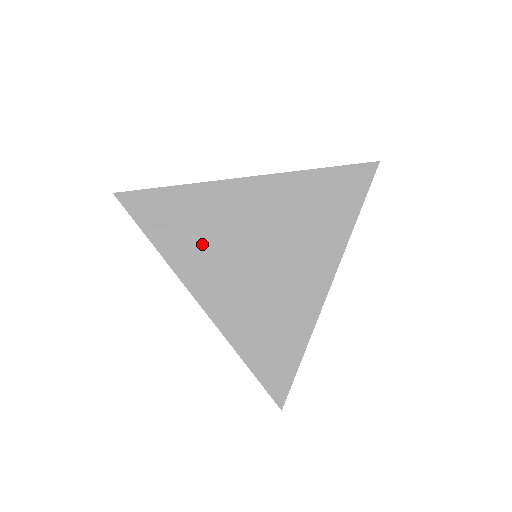
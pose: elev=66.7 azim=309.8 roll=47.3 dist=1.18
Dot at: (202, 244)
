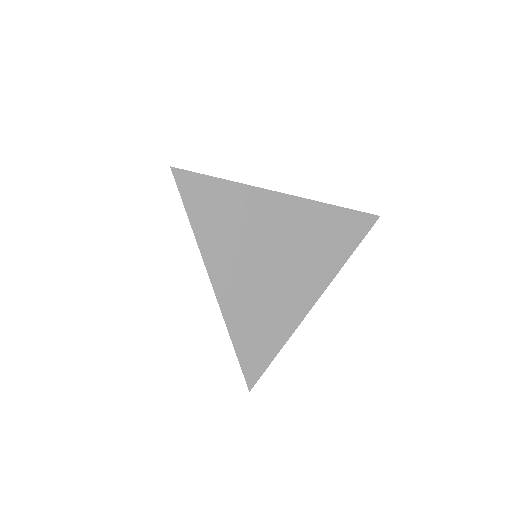
Dot at: (231, 237)
